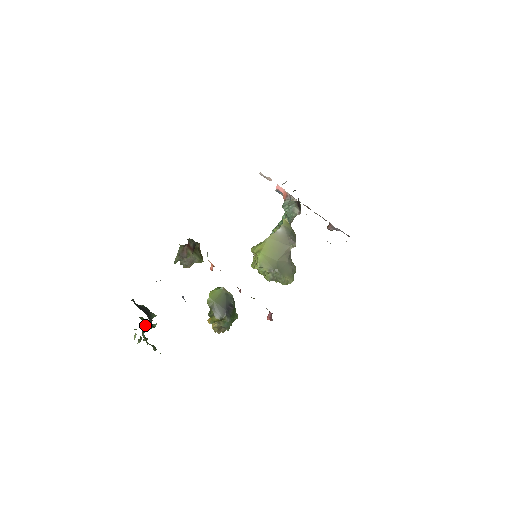
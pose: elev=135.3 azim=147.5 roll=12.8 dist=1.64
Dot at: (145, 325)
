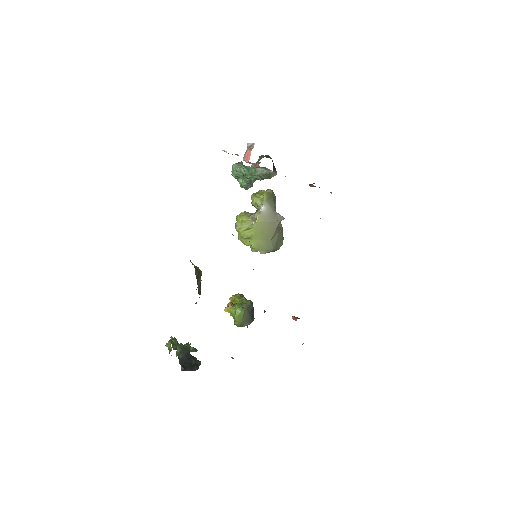
Dot at: occluded
